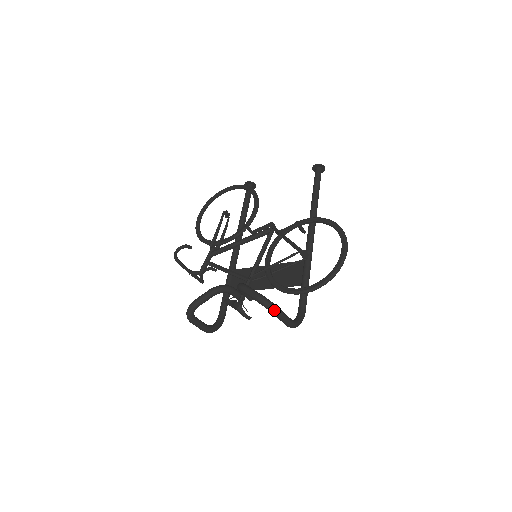
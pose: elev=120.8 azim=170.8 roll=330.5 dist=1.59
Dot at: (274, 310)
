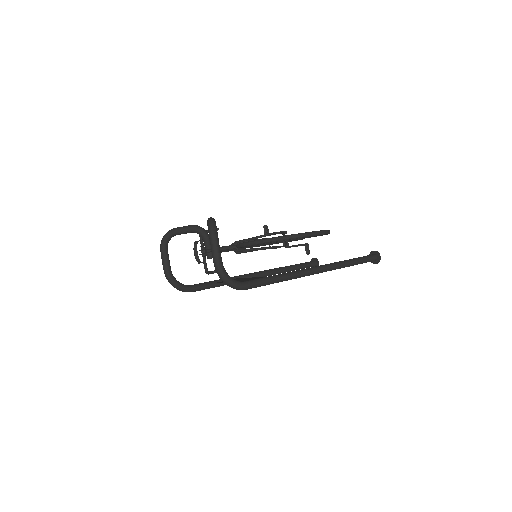
Dot at: (211, 229)
